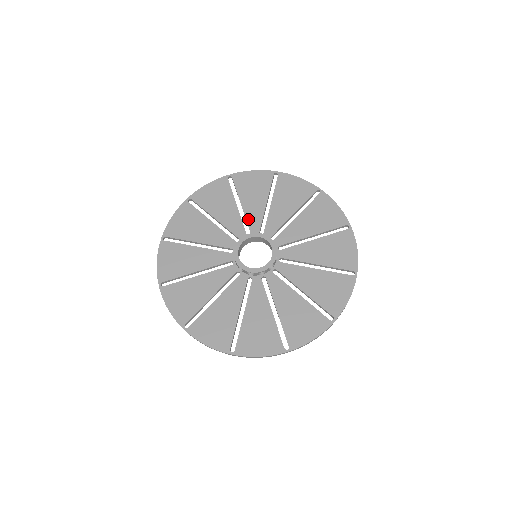
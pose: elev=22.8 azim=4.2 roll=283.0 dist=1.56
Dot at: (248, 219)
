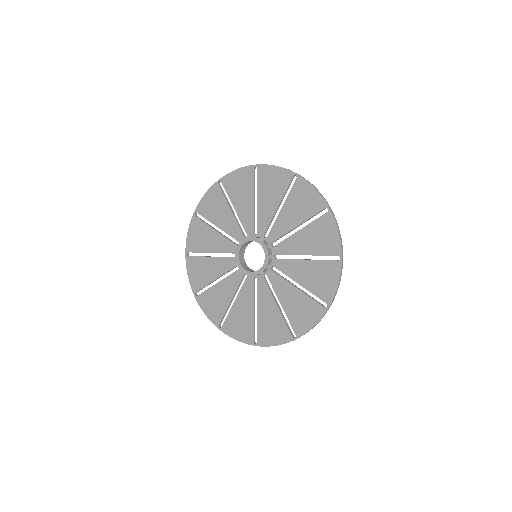
Dot at: (230, 234)
